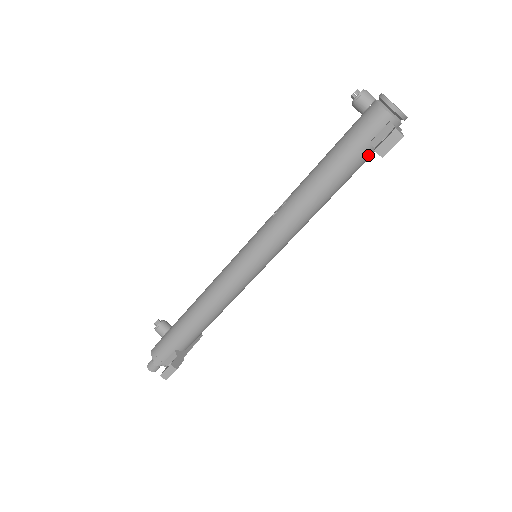
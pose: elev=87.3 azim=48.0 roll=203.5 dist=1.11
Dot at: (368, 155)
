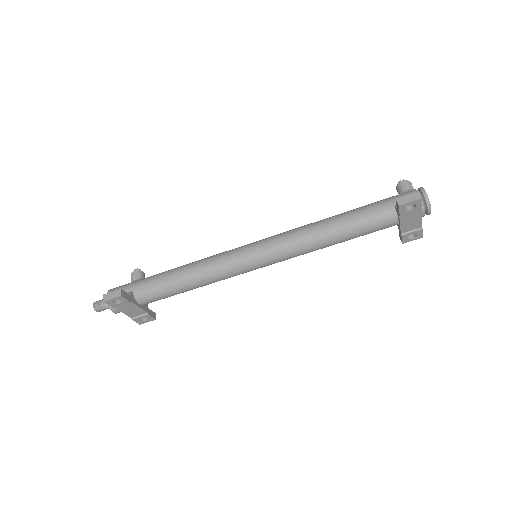
Dot at: (389, 218)
